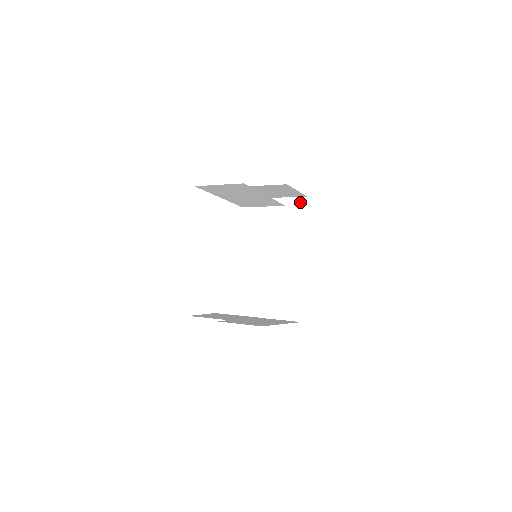
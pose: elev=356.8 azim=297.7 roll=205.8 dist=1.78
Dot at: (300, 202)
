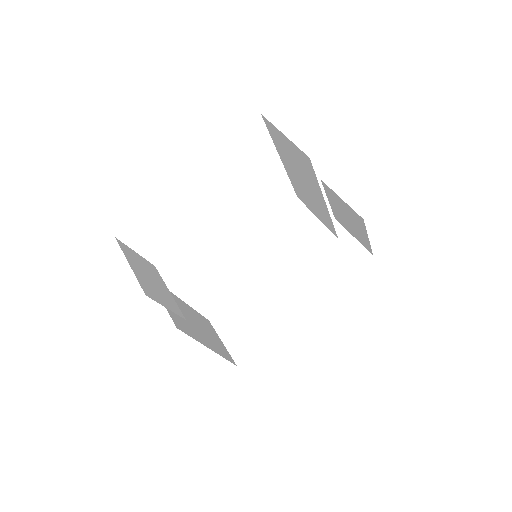
Dot at: (361, 254)
